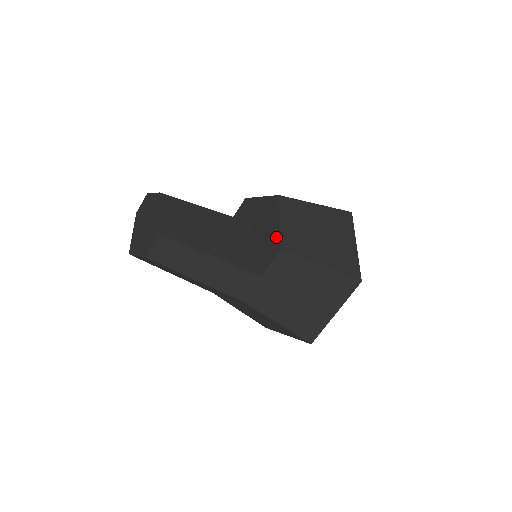
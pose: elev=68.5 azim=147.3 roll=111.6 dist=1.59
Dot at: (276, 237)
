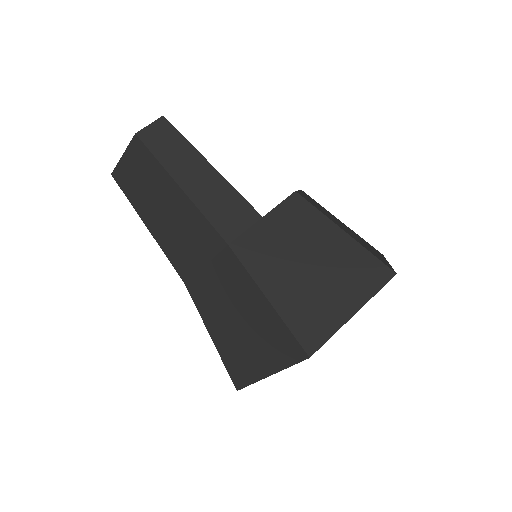
Dot at: occluded
